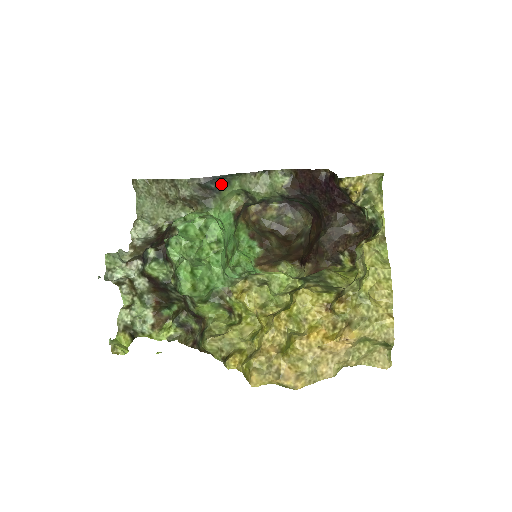
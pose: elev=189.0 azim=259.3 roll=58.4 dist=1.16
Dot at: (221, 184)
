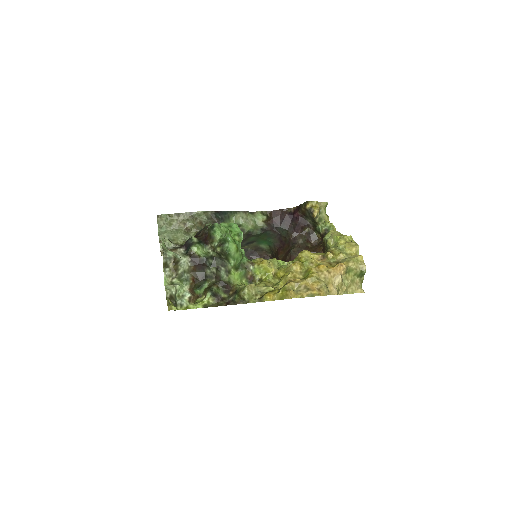
Dot at: (224, 217)
